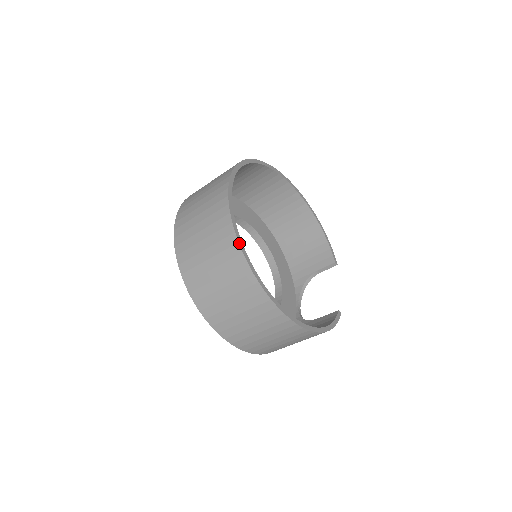
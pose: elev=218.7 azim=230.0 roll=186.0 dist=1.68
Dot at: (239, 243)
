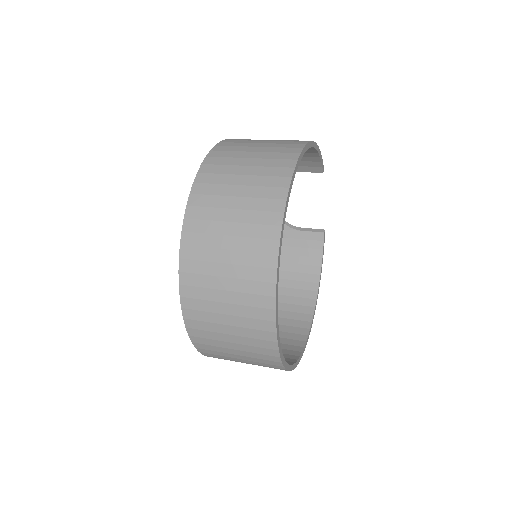
Dot at: occluded
